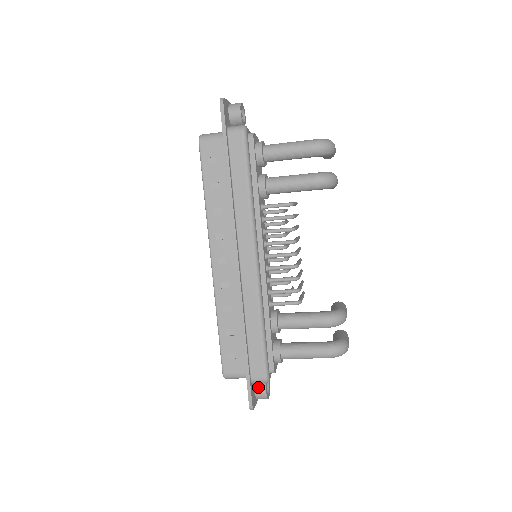
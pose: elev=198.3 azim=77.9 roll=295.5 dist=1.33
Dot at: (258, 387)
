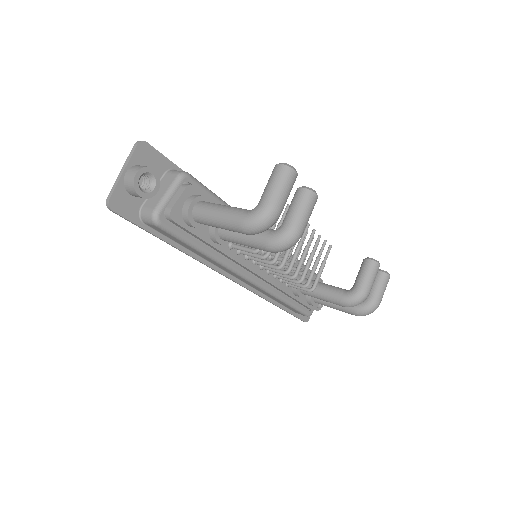
Dot at: occluded
